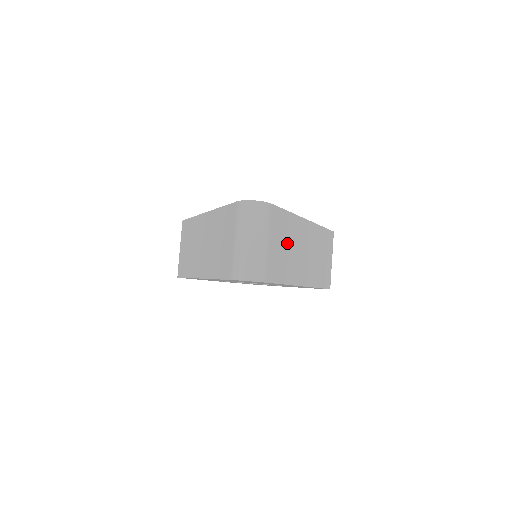
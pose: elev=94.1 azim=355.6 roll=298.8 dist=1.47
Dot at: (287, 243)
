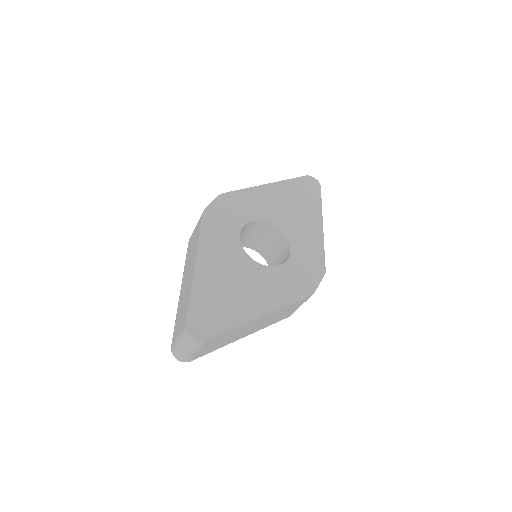
Dot at: (226, 338)
